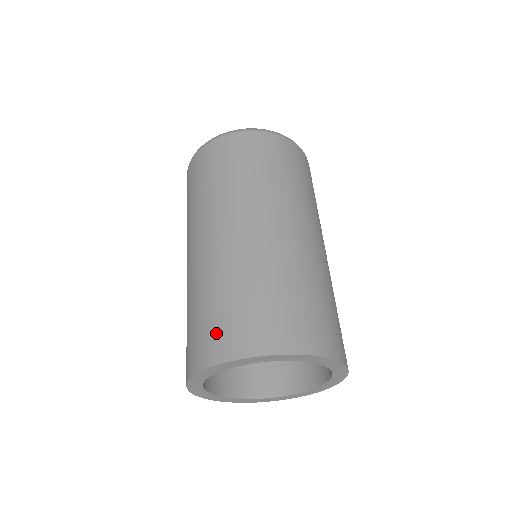
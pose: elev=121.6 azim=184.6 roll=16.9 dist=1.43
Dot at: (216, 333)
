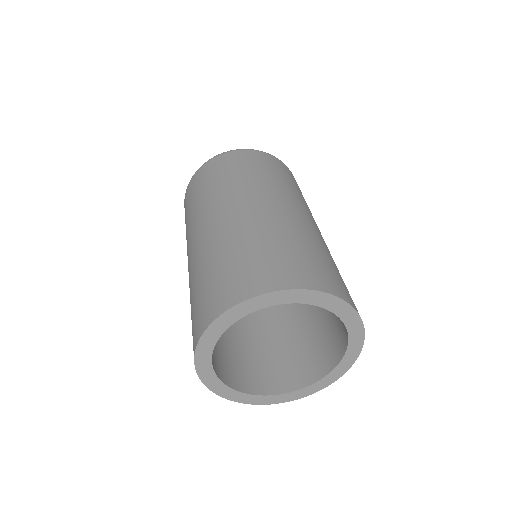
Dot at: (199, 312)
